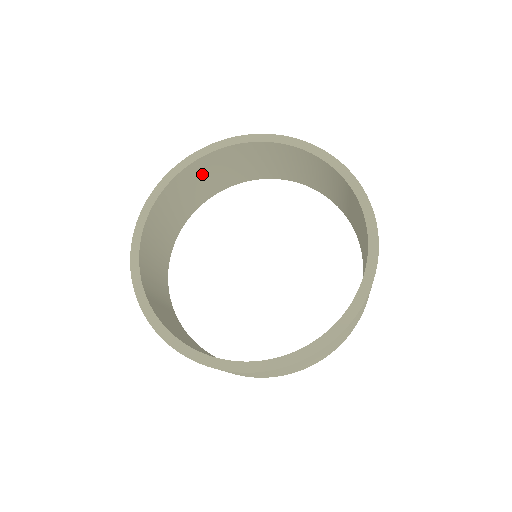
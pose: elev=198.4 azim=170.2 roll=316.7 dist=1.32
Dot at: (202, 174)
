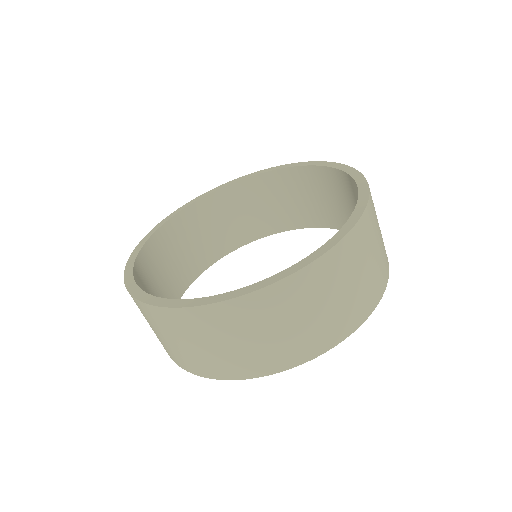
Dot at: (256, 198)
